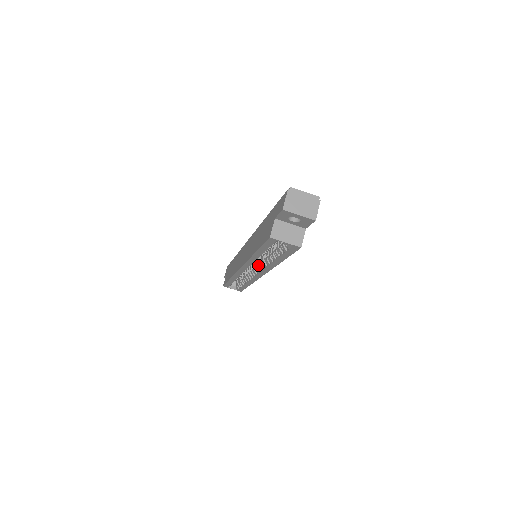
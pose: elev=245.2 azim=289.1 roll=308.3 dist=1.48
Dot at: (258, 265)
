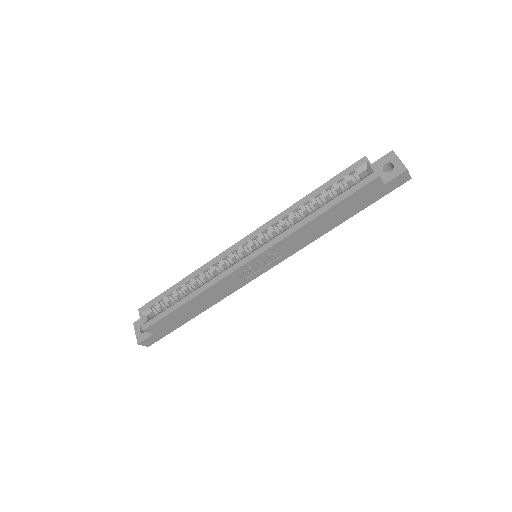
Dot at: occluded
